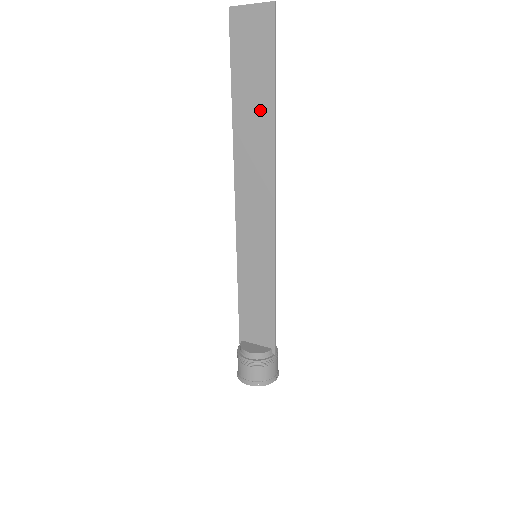
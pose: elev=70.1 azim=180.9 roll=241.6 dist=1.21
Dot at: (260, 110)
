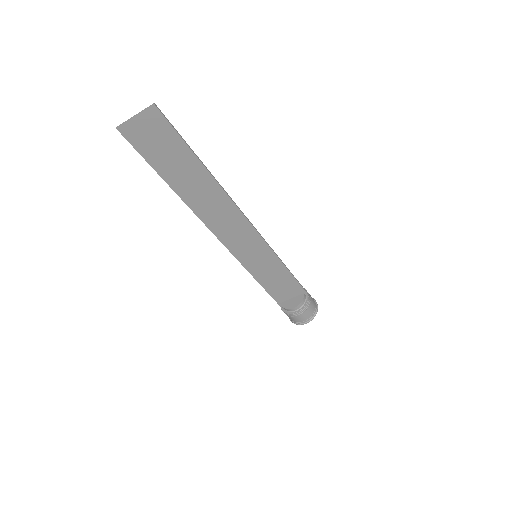
Dot at: (195, 177)
